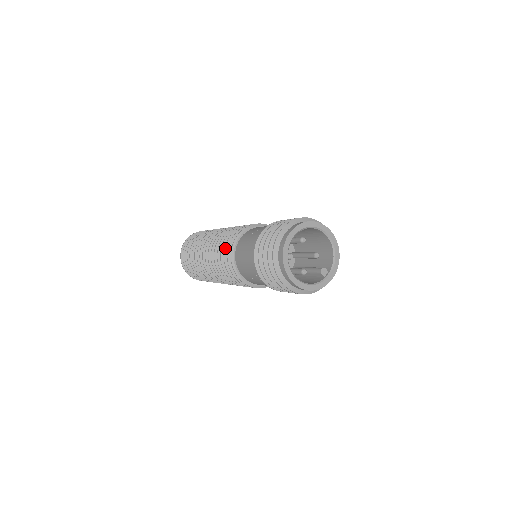
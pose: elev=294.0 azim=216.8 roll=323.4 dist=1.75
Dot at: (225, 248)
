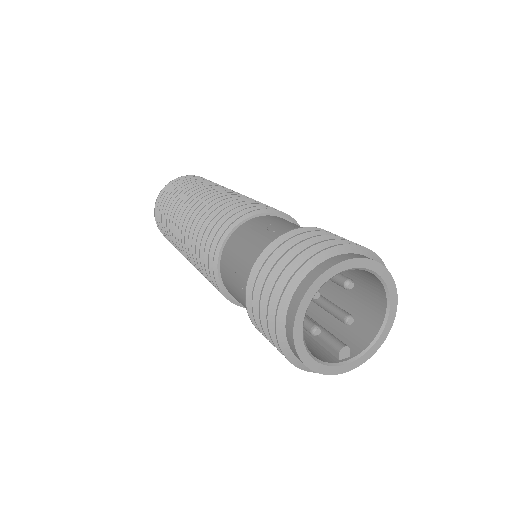
Dot at: (225, 215)
